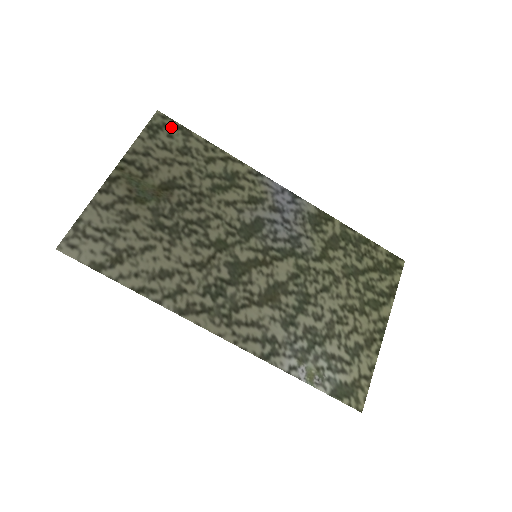
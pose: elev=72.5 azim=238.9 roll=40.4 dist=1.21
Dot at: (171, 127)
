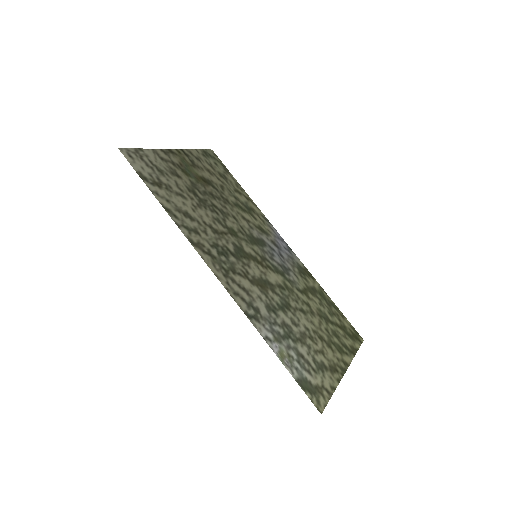
Dot at: (218, 161)
